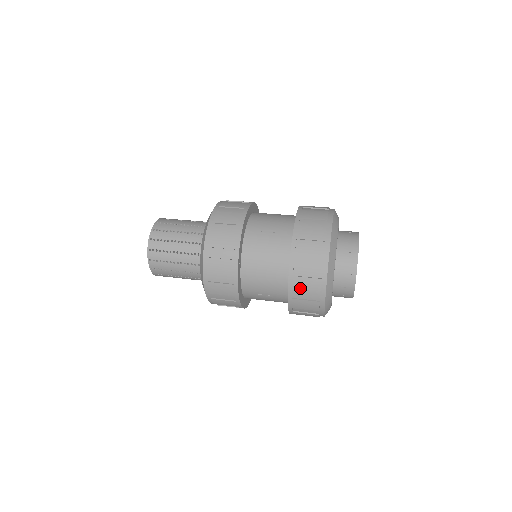
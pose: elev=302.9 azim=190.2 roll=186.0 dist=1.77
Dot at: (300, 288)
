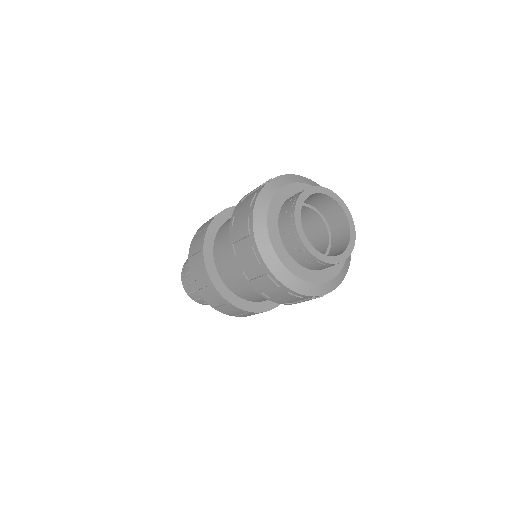
Dot at: (285, 301)
